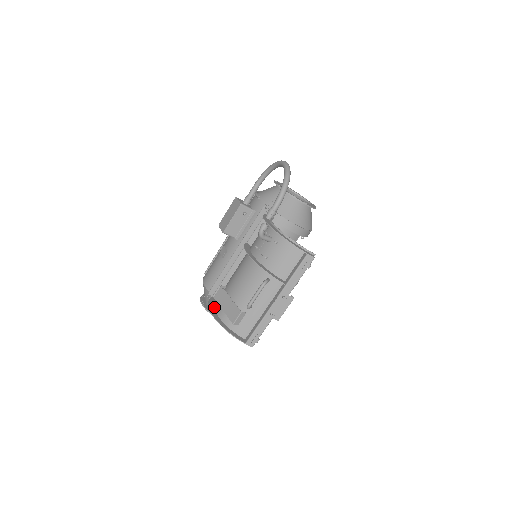
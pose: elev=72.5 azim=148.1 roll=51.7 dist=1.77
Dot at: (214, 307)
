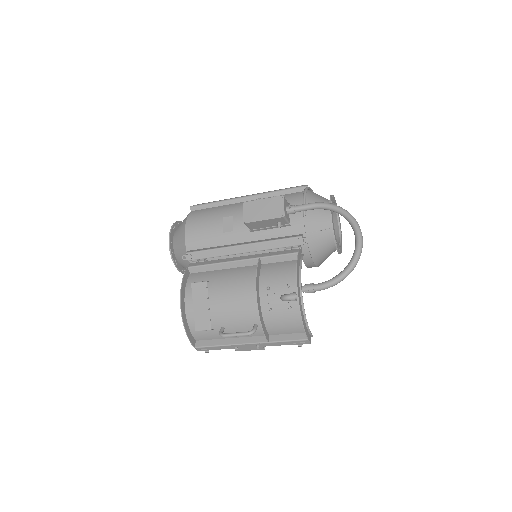
Dot at: (185, 289)
